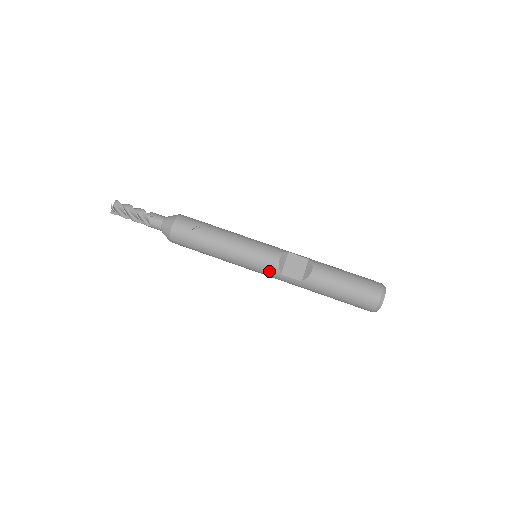
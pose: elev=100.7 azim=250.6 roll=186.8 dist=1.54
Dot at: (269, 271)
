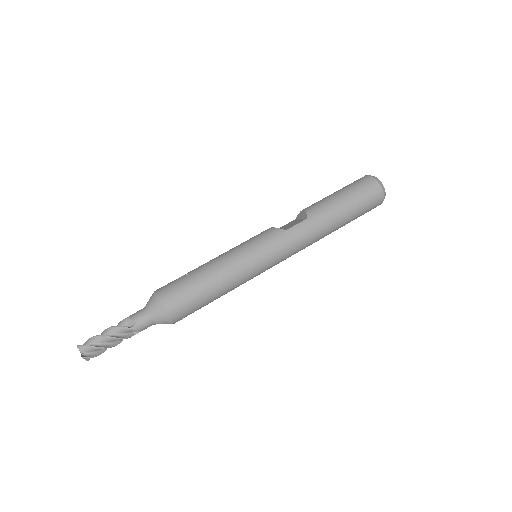
Dot at: (275, 238)
